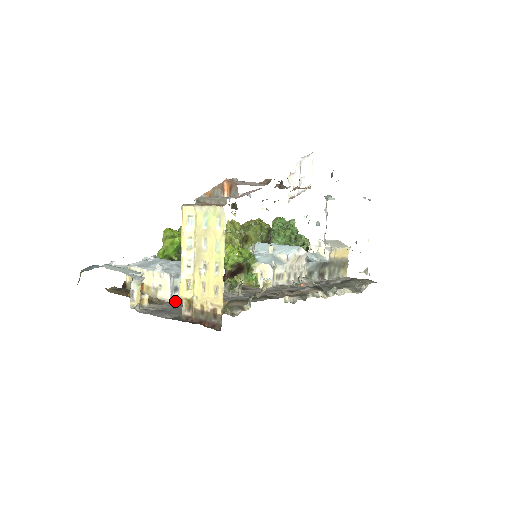
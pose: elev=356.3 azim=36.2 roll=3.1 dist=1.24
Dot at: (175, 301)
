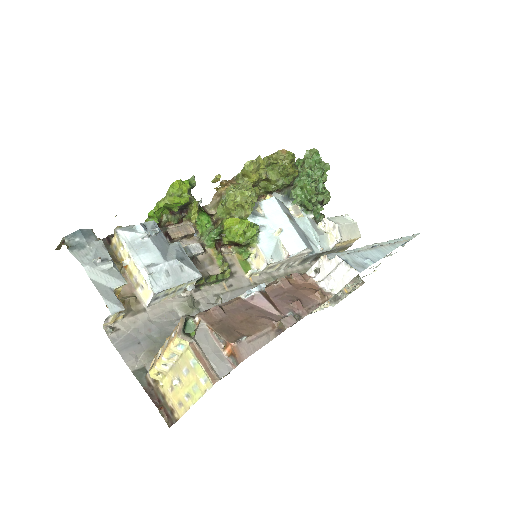
Dot at: (152, 308)
